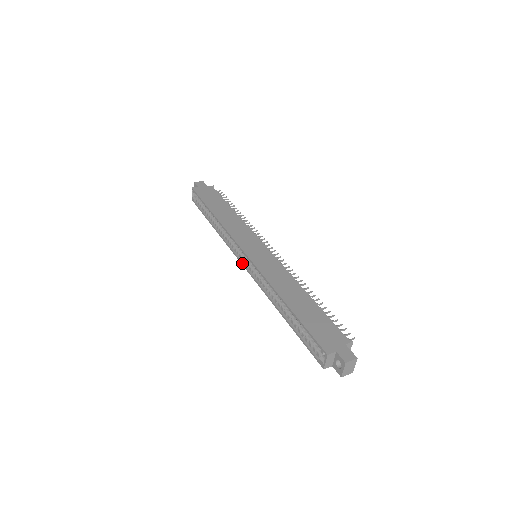
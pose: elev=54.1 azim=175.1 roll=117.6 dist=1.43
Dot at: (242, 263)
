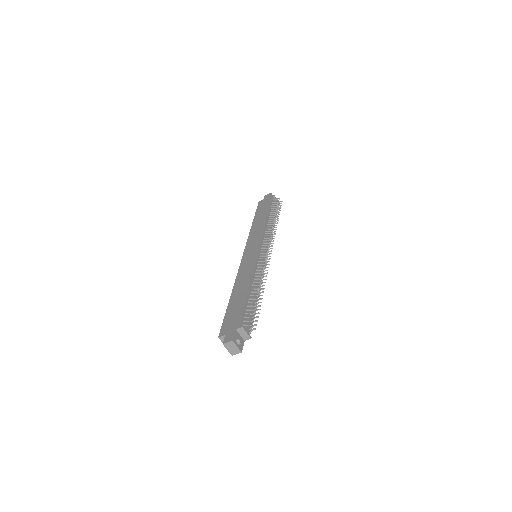
Dot at: occluded
